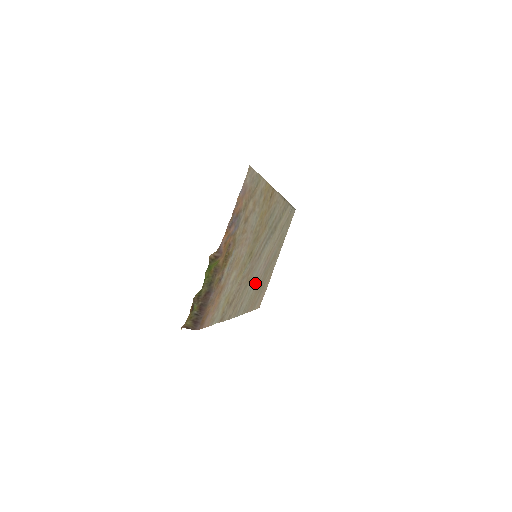
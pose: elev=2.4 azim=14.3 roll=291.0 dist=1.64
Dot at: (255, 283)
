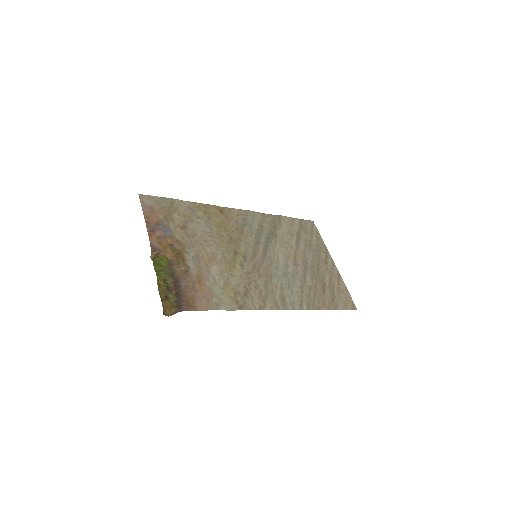
Dot at: (295, 281)
